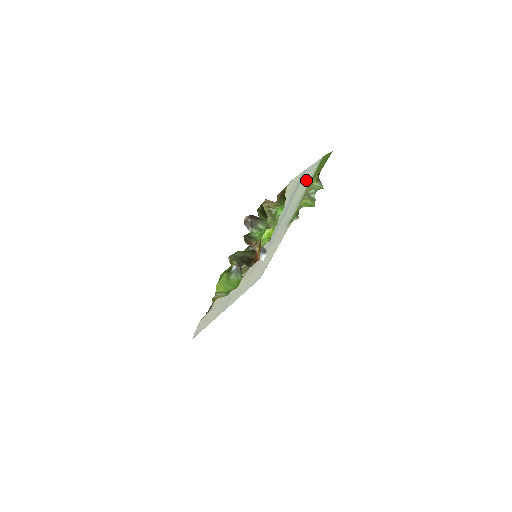
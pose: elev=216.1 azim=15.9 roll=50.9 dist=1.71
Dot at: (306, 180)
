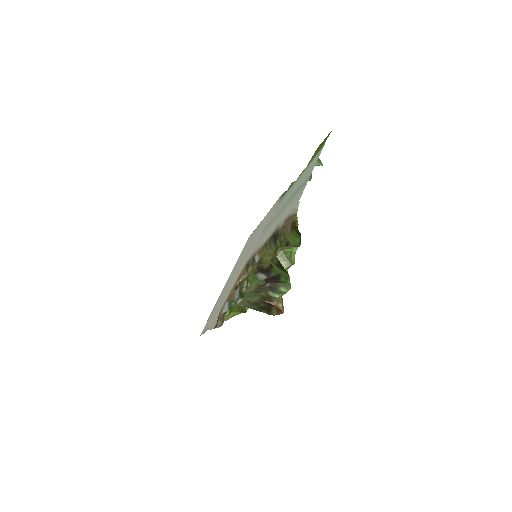
Dot at: (306, 172)
